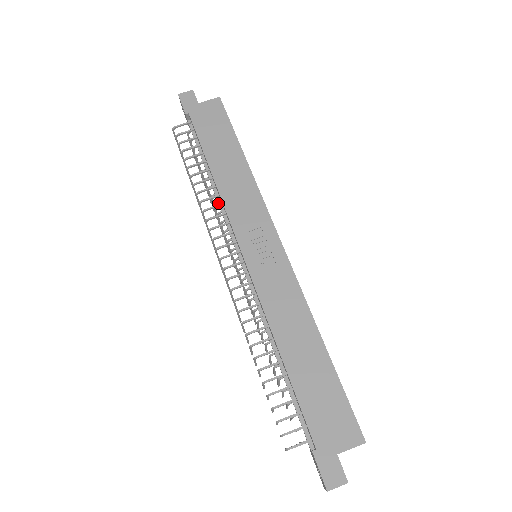
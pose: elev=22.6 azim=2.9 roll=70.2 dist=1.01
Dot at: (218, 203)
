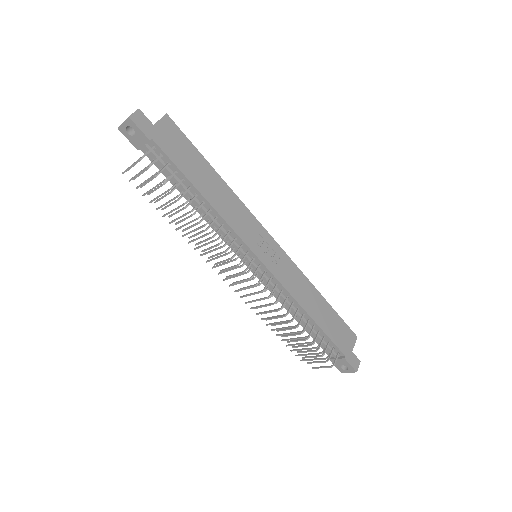
Dot at: (216, 224)
